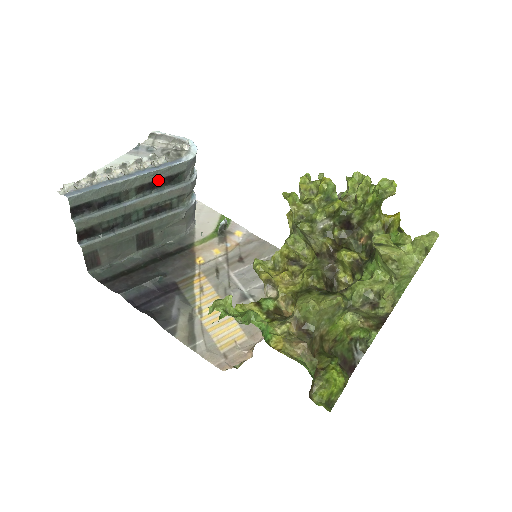
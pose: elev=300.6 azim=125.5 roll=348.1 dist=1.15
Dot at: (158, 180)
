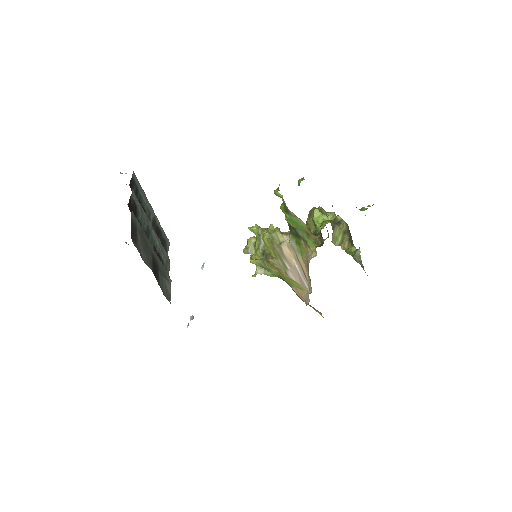
Dot at: (160, 231)
